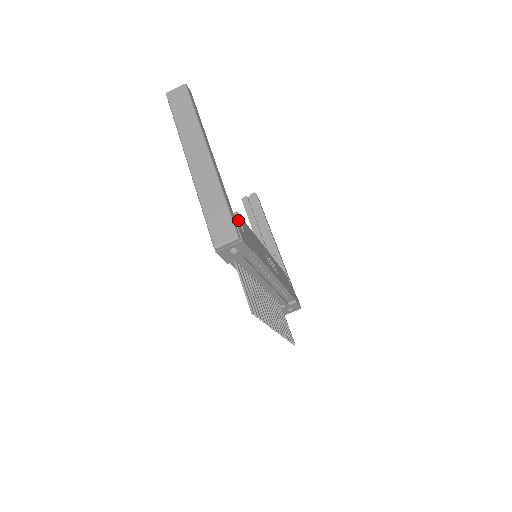
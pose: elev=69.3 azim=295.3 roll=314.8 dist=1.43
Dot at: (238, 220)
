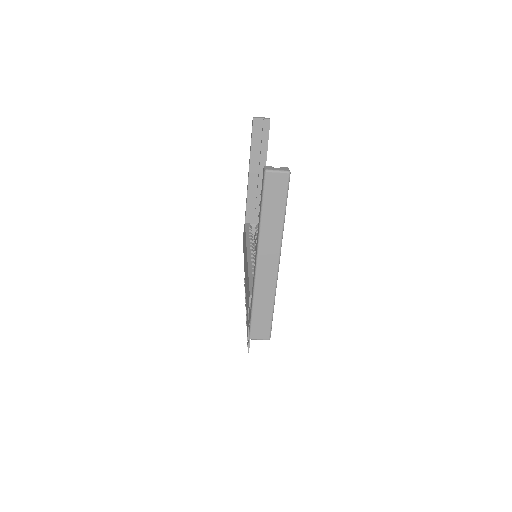
Dot at: occluded
